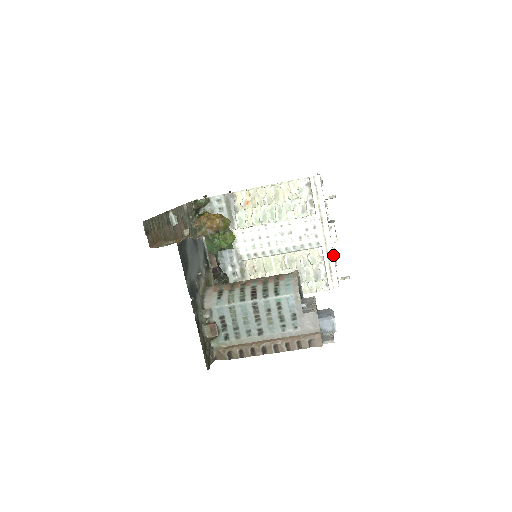
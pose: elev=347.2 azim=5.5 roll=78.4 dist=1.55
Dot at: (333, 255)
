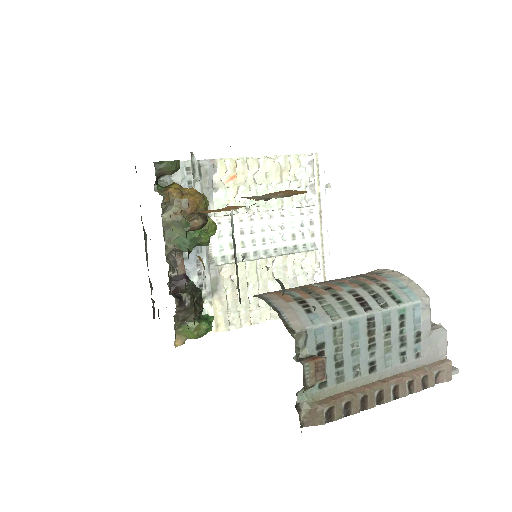
Dot at: (329, 261)
